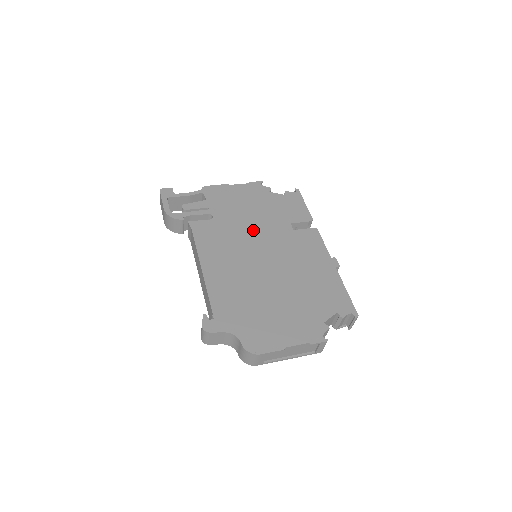
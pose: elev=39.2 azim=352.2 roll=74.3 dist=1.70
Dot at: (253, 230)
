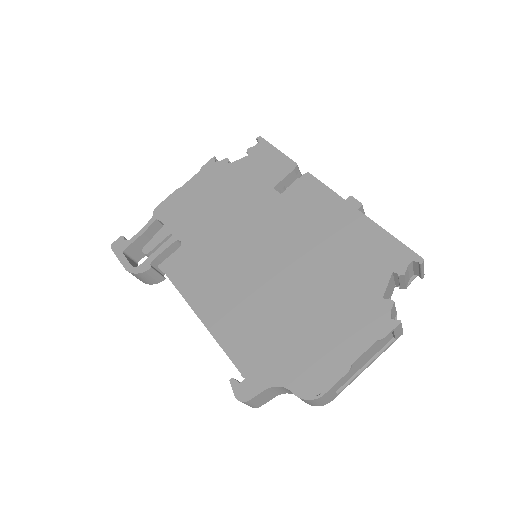
Dot at: (234, 227)
